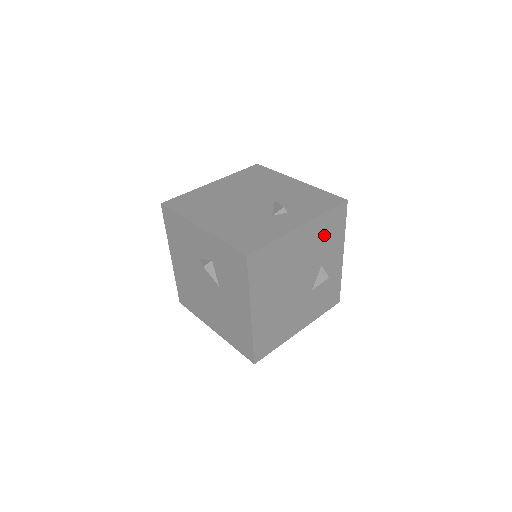
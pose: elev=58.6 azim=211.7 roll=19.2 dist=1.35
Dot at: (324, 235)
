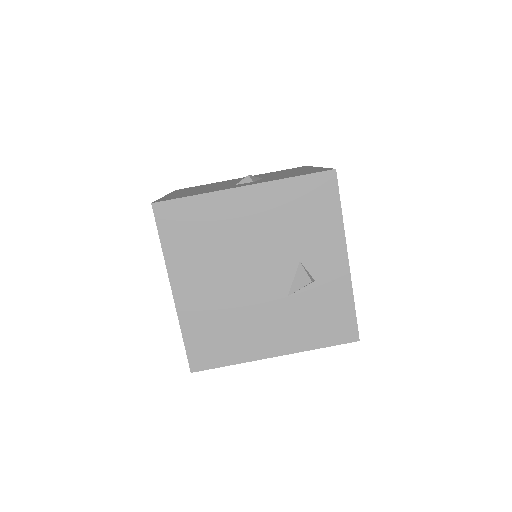
Dot at: (295, 213)
